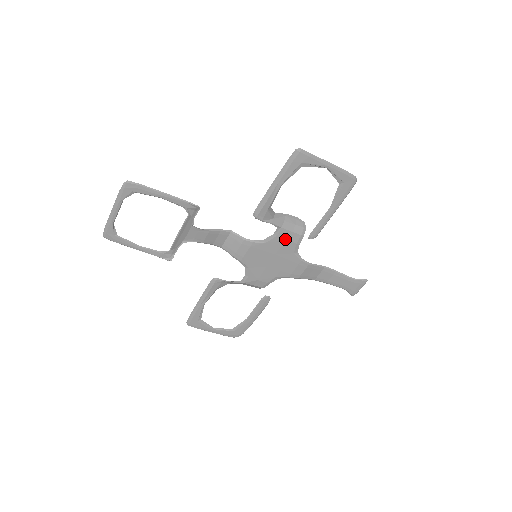
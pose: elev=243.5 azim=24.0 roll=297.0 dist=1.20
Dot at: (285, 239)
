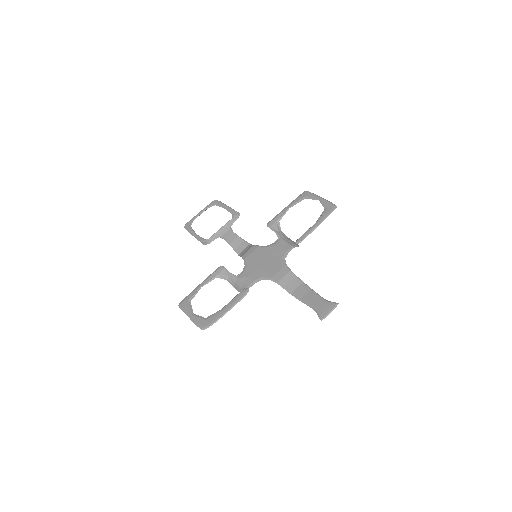
Dot at: (280, 246)
